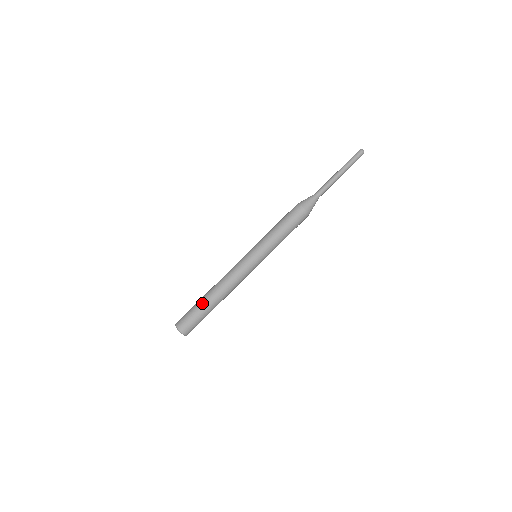
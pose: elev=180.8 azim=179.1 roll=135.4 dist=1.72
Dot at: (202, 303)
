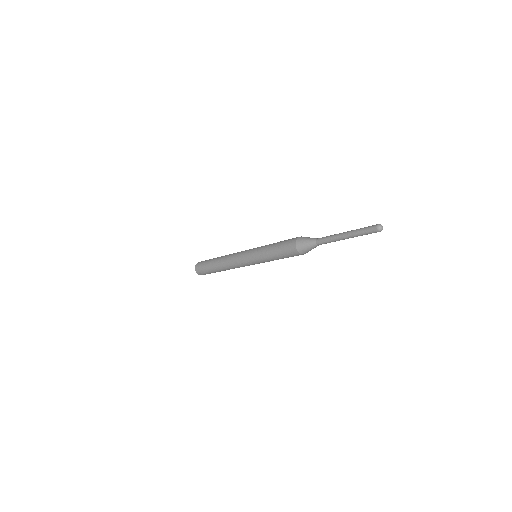
Dot at: (212, 259)
